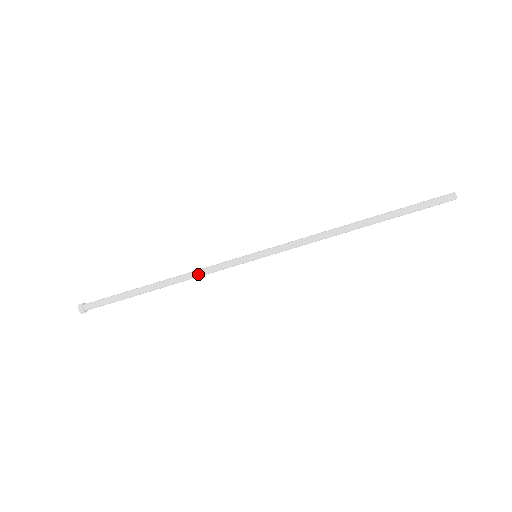
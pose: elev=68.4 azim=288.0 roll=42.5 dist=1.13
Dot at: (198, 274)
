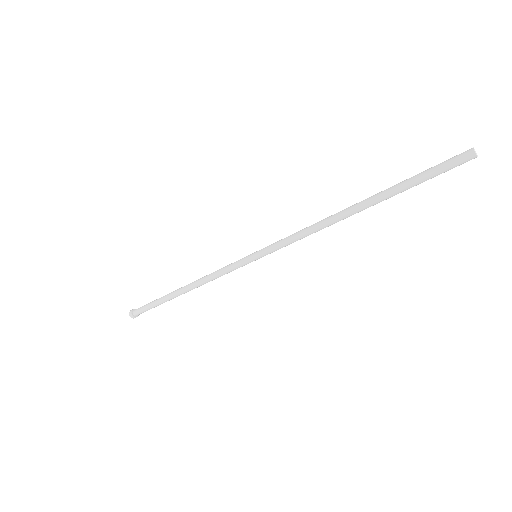
Dot at: occluded
